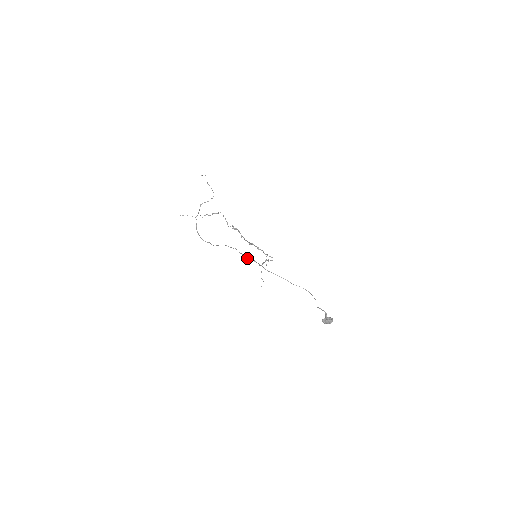
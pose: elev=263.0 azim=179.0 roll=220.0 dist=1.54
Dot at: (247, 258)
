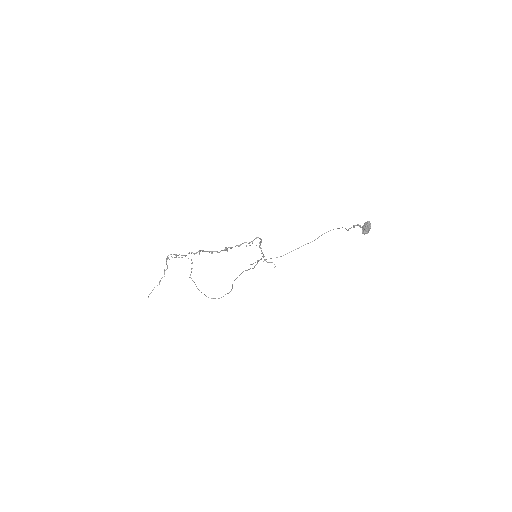
Dot at: occluded
